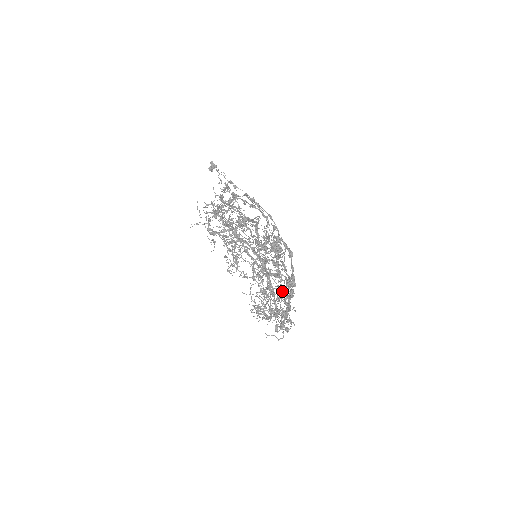
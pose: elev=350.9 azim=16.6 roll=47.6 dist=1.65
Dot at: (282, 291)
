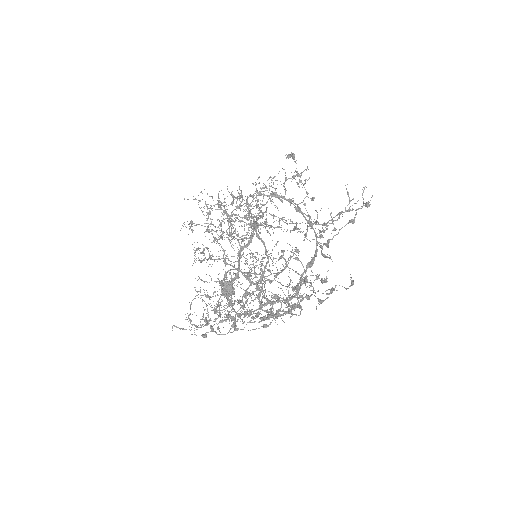
Dot at: occluded
